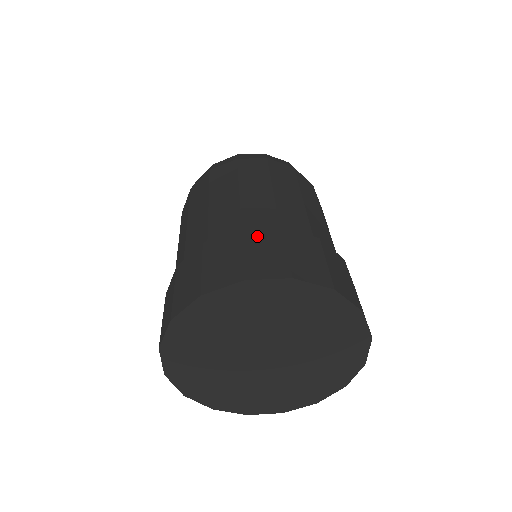
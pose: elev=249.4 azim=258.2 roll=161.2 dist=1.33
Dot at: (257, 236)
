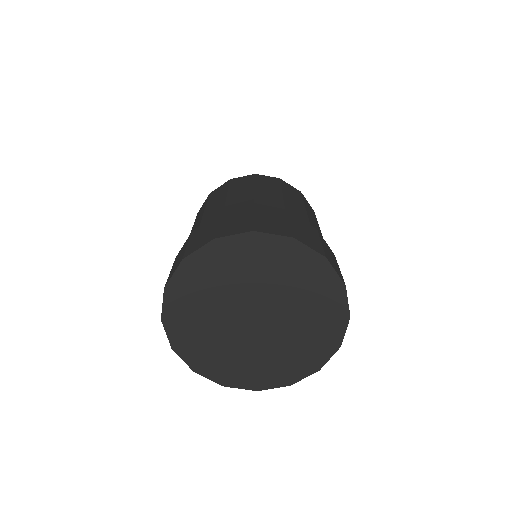
Dot at: (267, 212)
